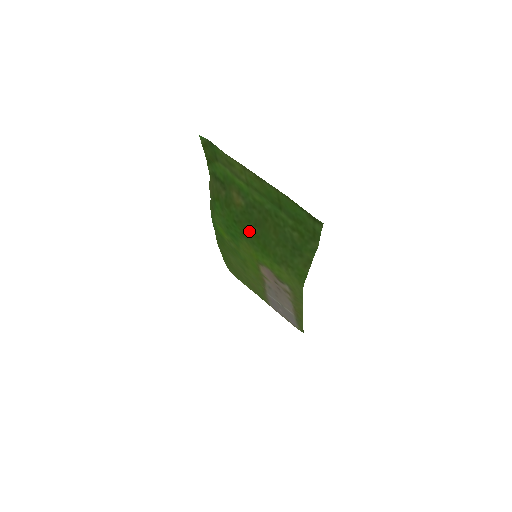
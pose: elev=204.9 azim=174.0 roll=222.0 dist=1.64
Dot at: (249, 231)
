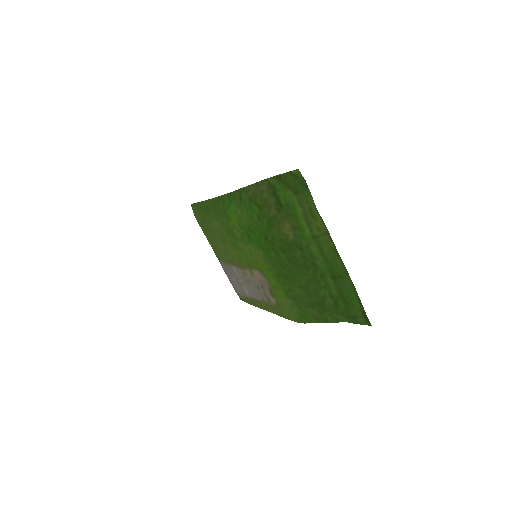
Dot at: (277, 256)
